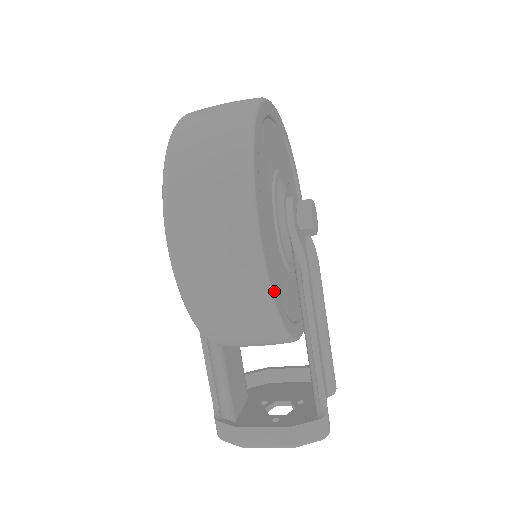
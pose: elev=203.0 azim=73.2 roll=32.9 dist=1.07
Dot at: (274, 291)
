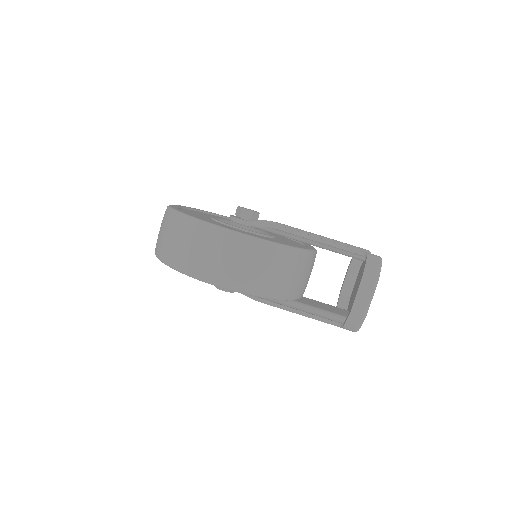
Dot at: (269, 240)
